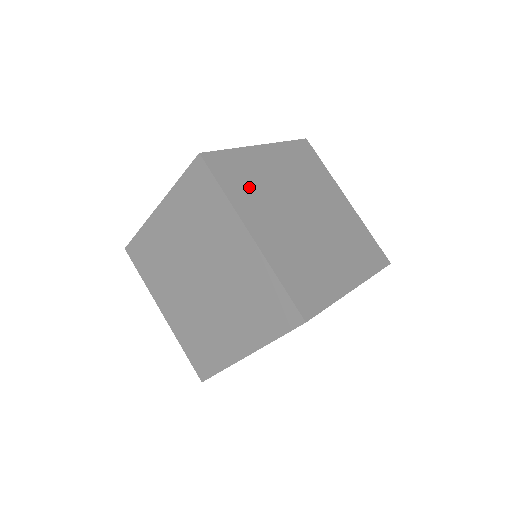
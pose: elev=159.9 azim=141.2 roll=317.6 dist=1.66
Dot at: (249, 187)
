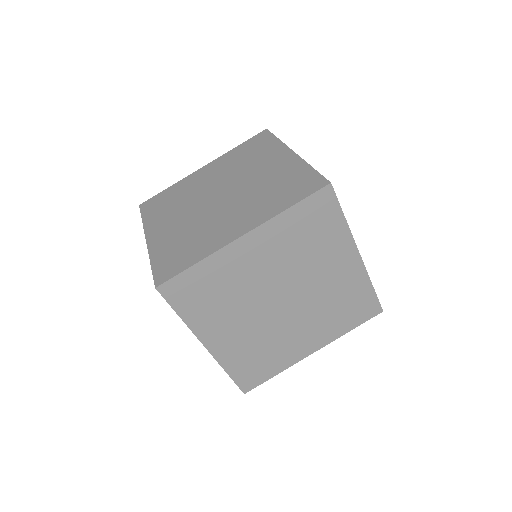
Dot at: occluded
